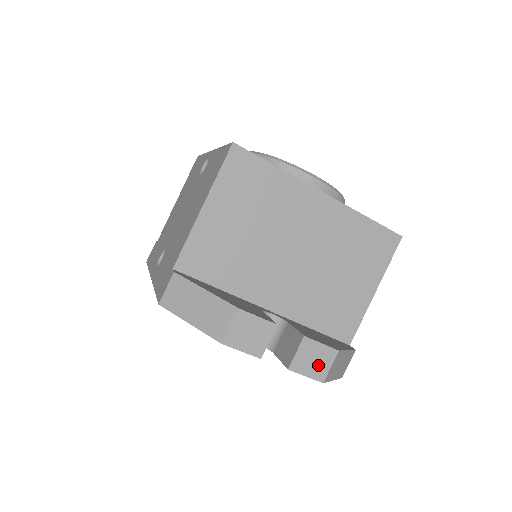
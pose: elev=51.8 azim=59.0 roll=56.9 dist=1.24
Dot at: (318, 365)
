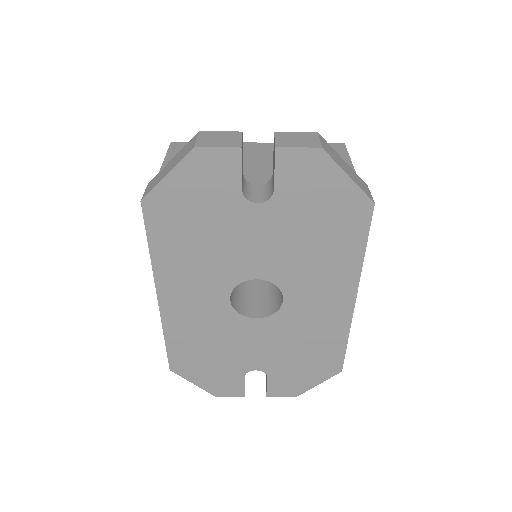
Dot at: (305, 141)
